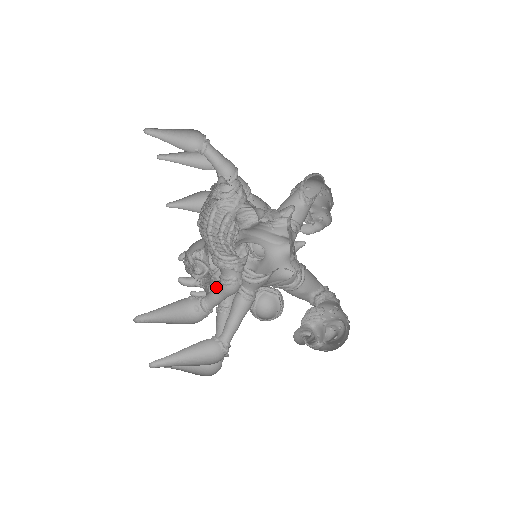
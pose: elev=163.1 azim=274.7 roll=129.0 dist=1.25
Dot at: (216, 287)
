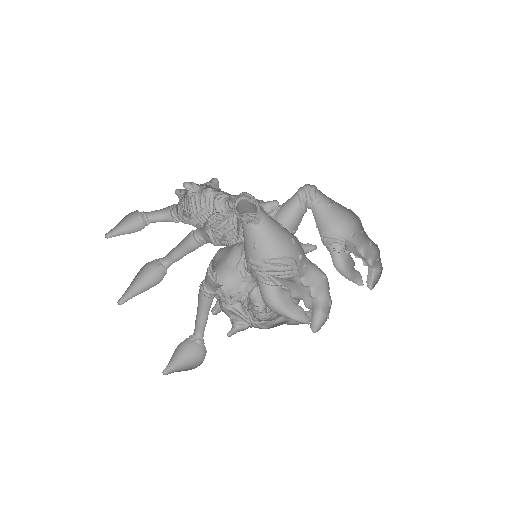
Dot at: (166, 220)
